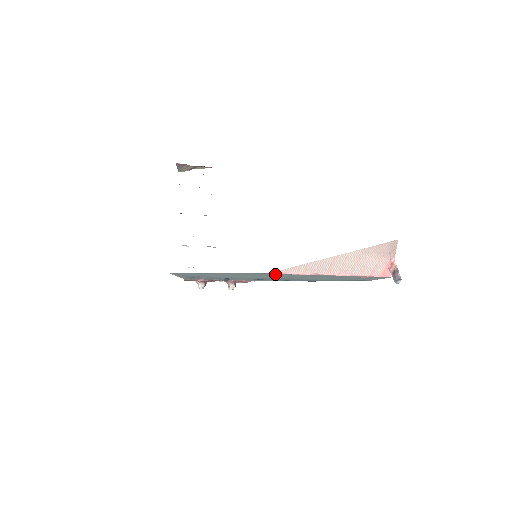
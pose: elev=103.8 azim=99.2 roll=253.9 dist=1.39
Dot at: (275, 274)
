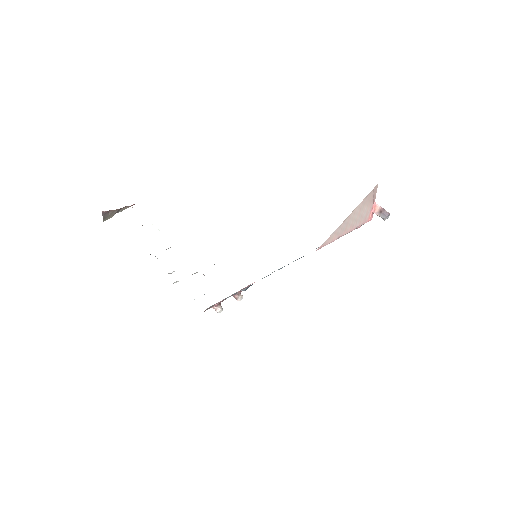
Dot at: occluded
